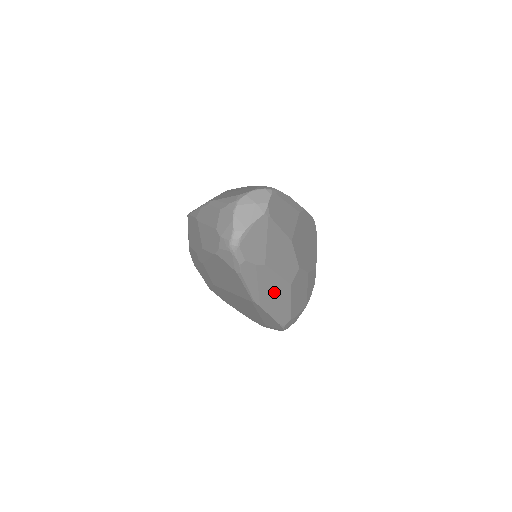
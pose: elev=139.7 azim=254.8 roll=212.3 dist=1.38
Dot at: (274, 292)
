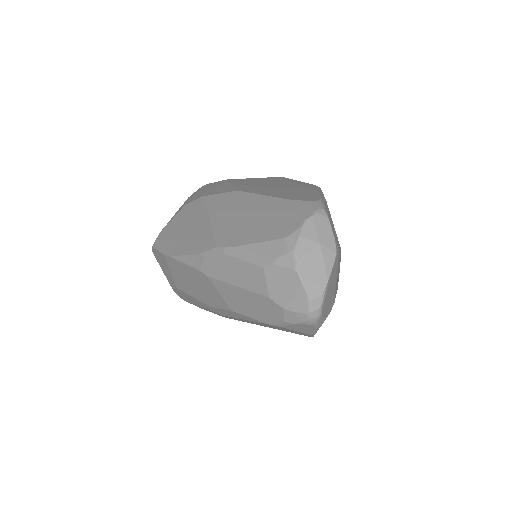
Dot at: occluded
